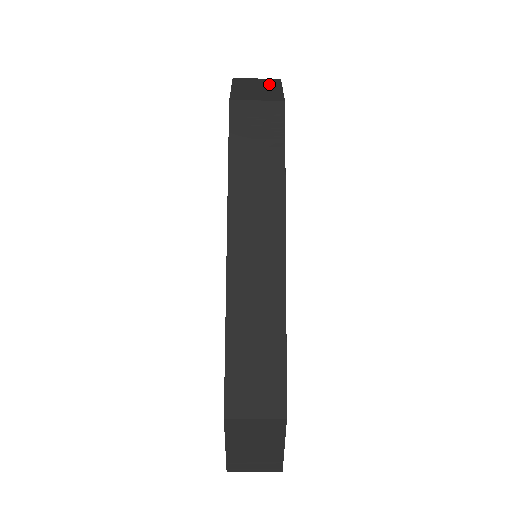
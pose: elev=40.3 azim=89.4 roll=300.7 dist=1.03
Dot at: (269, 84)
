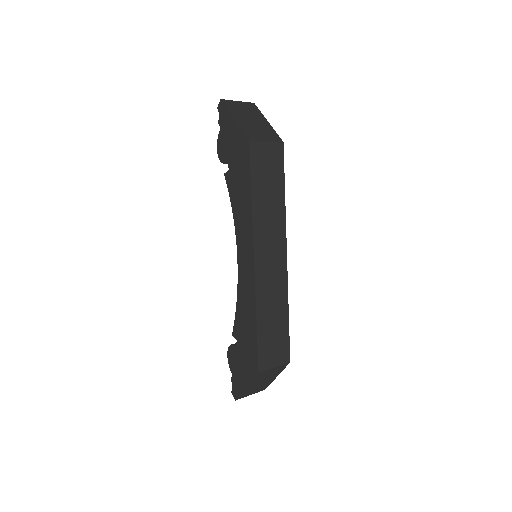
Dot at: (254, 113)
